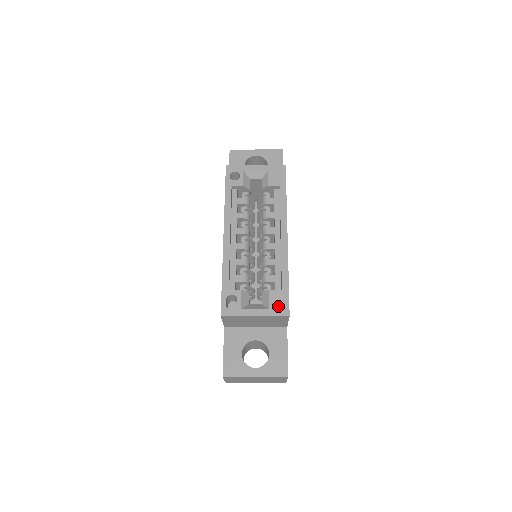
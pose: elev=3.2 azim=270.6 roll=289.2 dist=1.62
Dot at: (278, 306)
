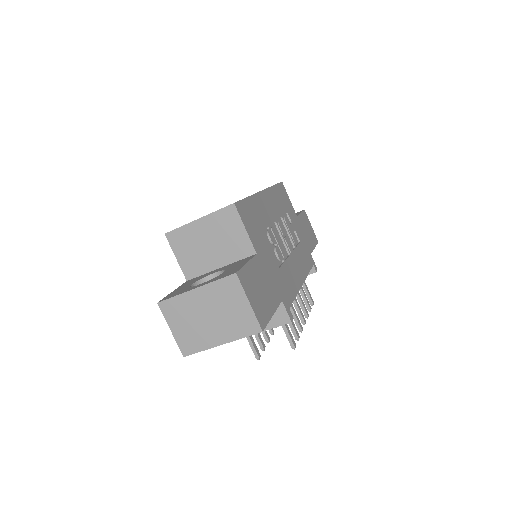
Dot at: occluded
